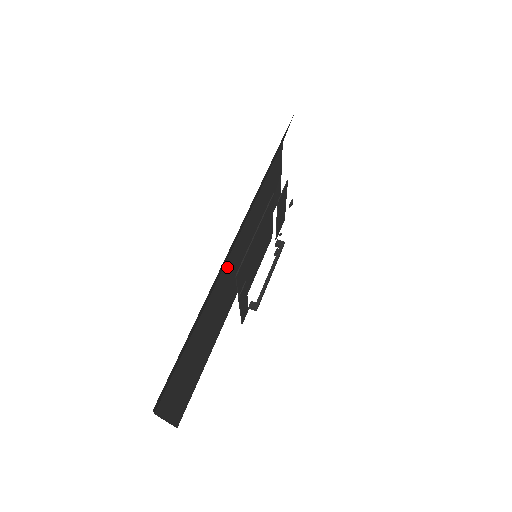
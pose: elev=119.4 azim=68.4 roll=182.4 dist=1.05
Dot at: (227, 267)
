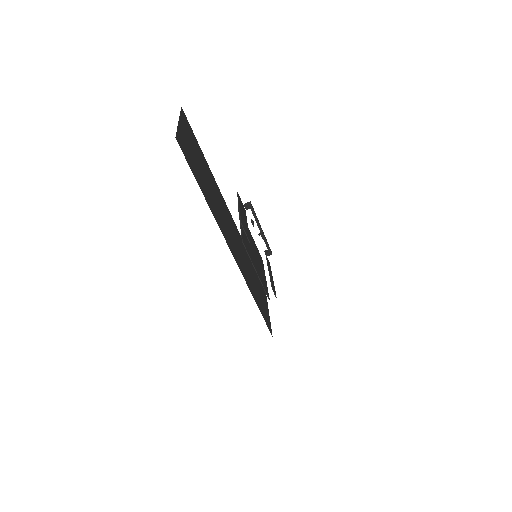
Dot at: (233, 251)
